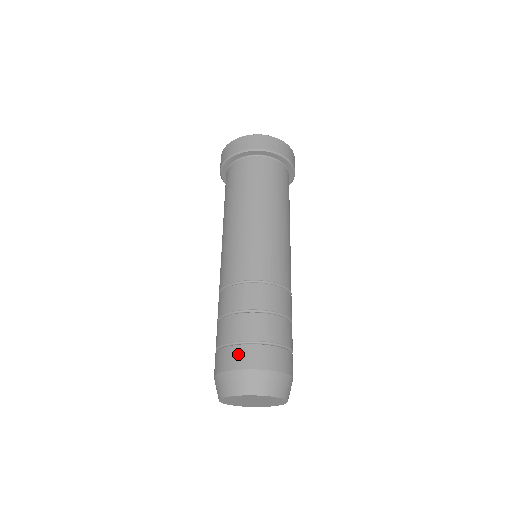
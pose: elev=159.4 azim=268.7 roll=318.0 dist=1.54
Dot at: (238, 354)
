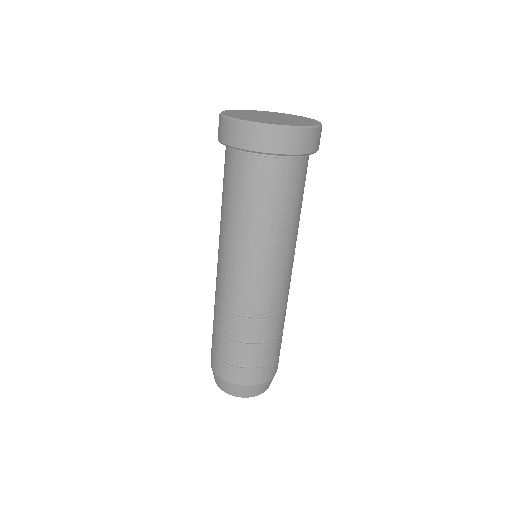
Dot at: (218, 365)
